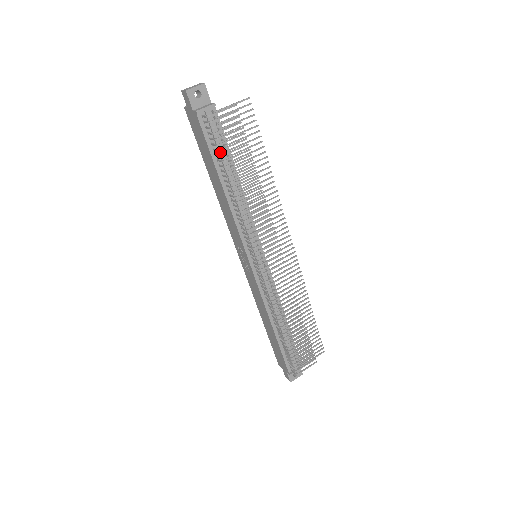
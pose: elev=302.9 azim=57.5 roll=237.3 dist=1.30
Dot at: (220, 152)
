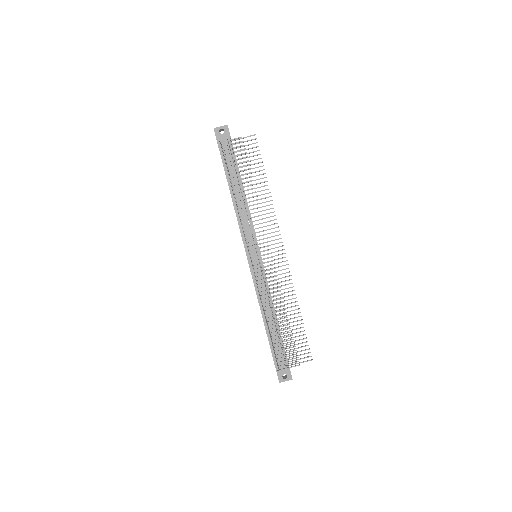
Dot at: occluded
